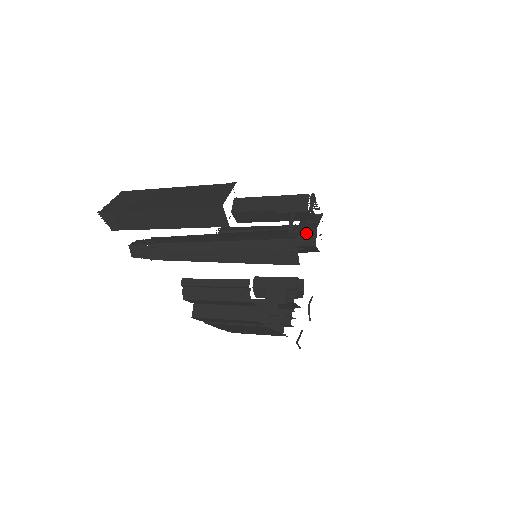
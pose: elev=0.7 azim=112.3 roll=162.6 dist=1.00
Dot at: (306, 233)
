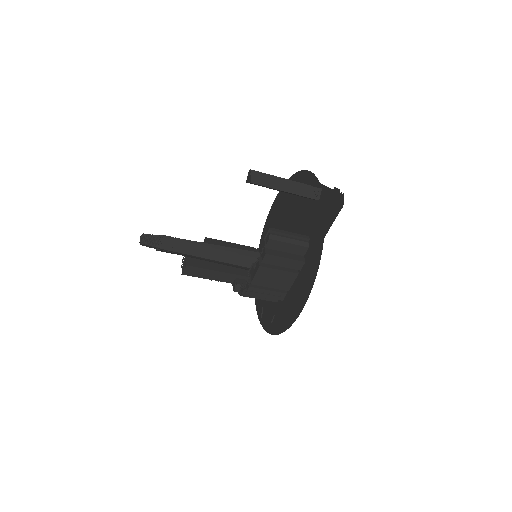
Dot at: occluded
